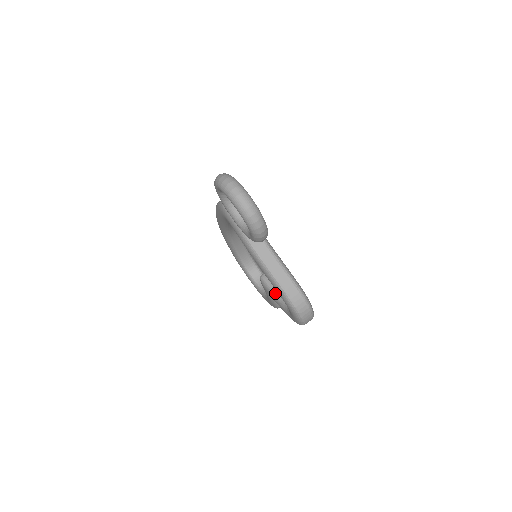
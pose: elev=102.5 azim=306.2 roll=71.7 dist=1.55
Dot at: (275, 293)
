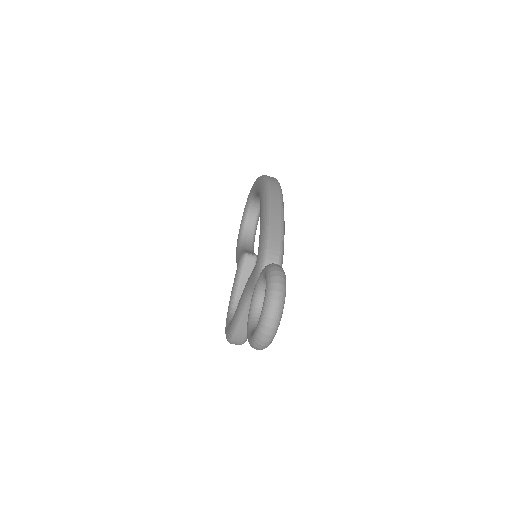
Dot at: (239, 282)
